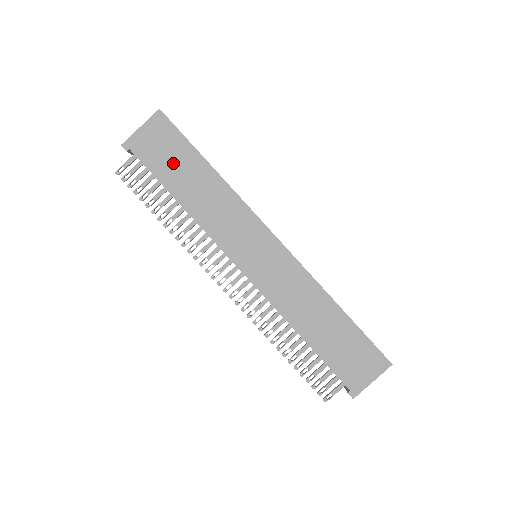
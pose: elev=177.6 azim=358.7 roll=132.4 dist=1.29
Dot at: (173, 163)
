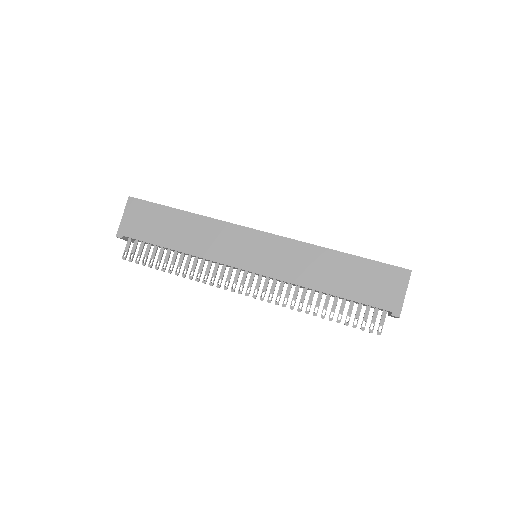
Dot at: (157, 226)
